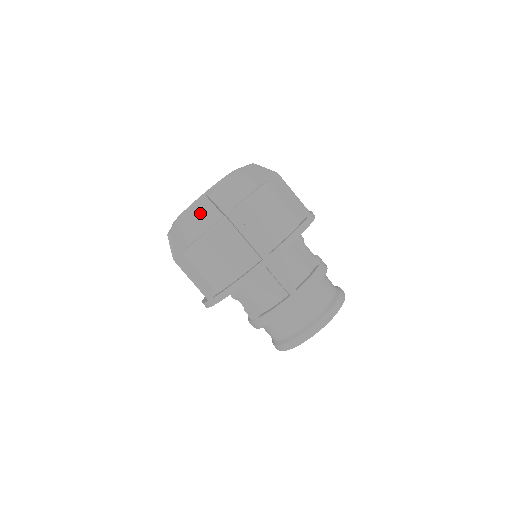
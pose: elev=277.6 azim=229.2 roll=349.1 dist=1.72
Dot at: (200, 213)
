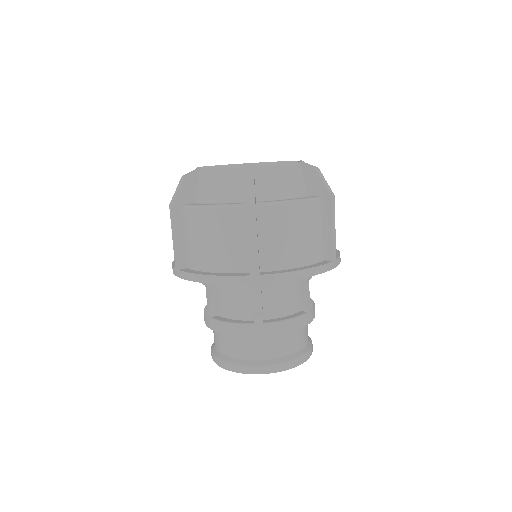
Dot at: (226, 181)
